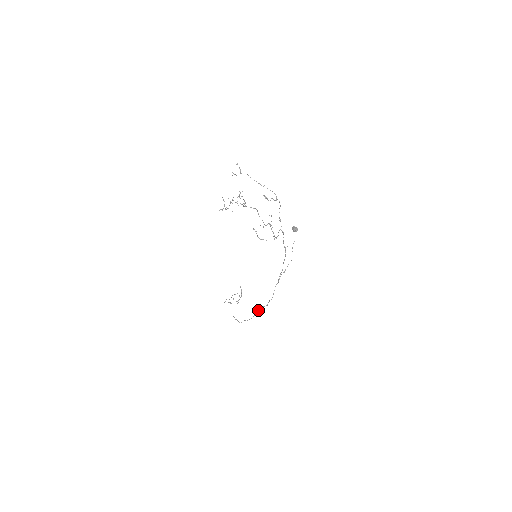
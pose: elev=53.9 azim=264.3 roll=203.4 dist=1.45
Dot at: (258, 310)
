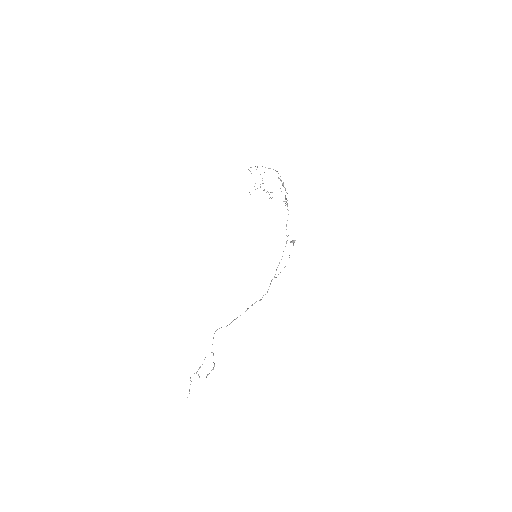
Dot at: occluded
